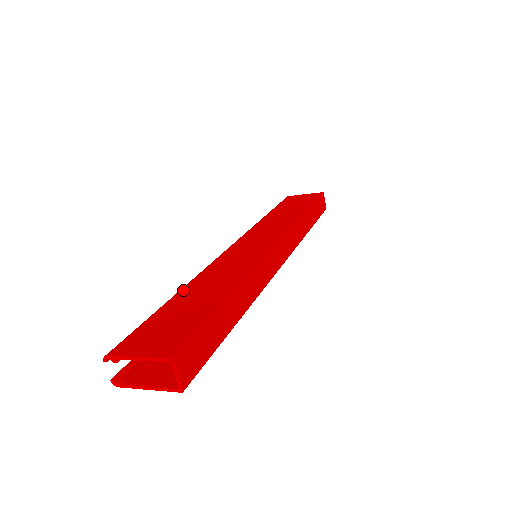
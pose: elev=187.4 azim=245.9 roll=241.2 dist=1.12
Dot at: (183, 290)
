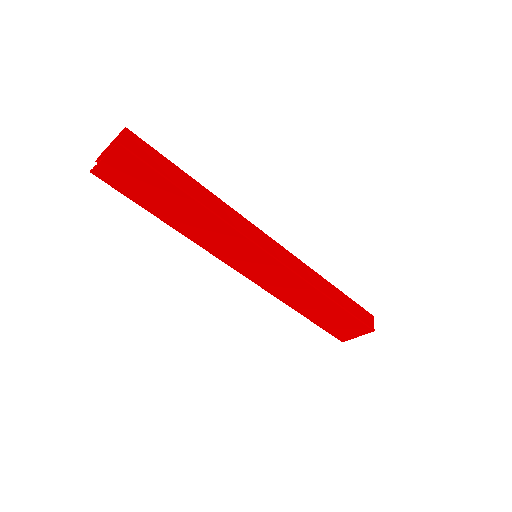
Dot at: occluded
